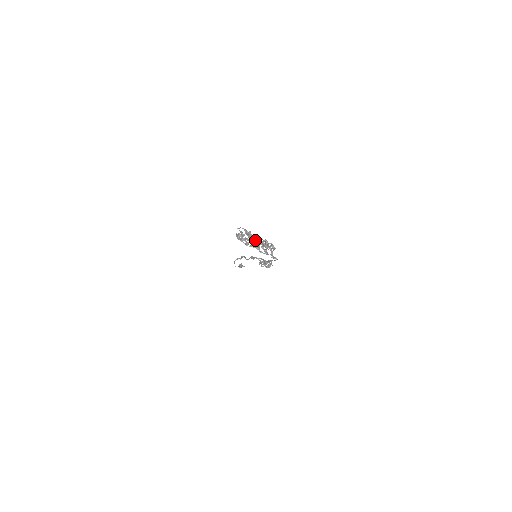
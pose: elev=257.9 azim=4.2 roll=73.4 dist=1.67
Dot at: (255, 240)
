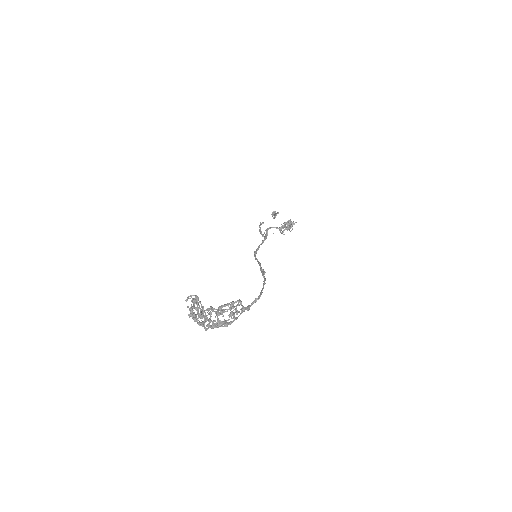
Dot at: (206, 320)
